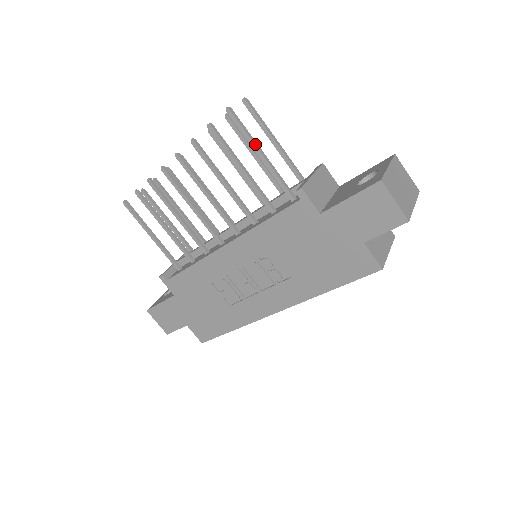
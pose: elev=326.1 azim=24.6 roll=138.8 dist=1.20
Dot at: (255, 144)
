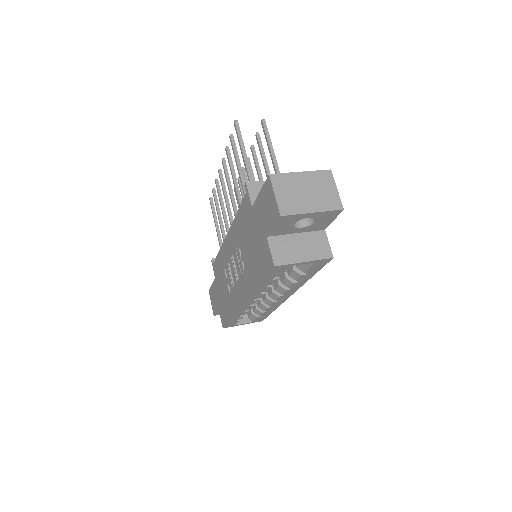
Dot at: (242, 149)
